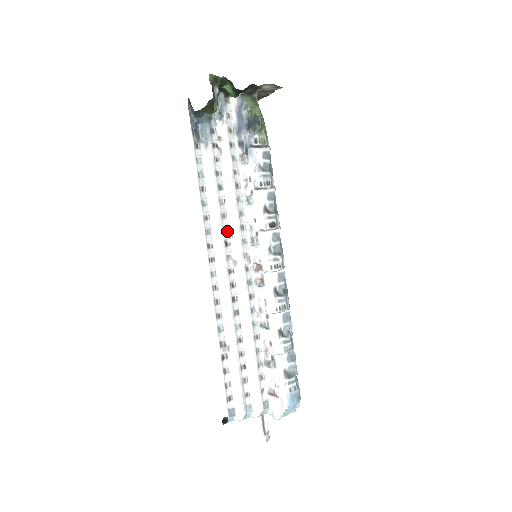
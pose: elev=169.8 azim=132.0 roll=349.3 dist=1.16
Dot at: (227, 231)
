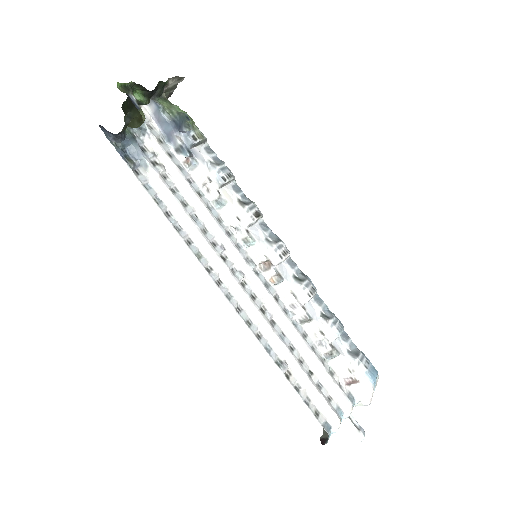
Dot at: (216, 245)
